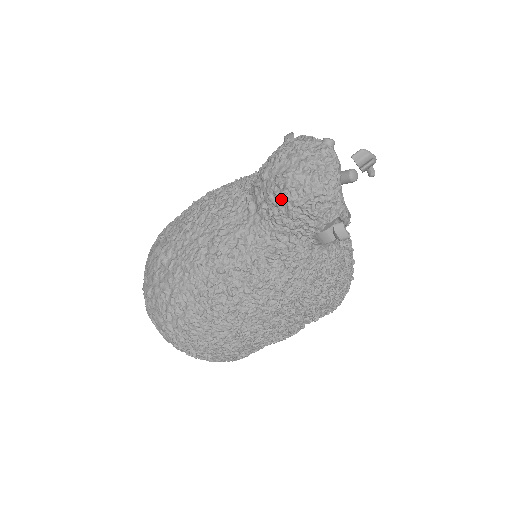
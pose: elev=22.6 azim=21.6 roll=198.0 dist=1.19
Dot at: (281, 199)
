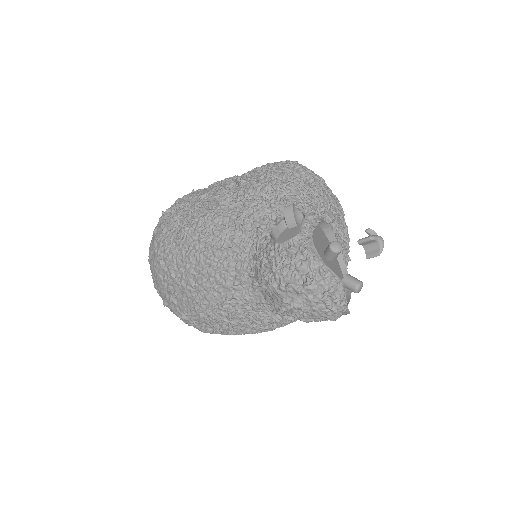
Dot at: (288, 315)
